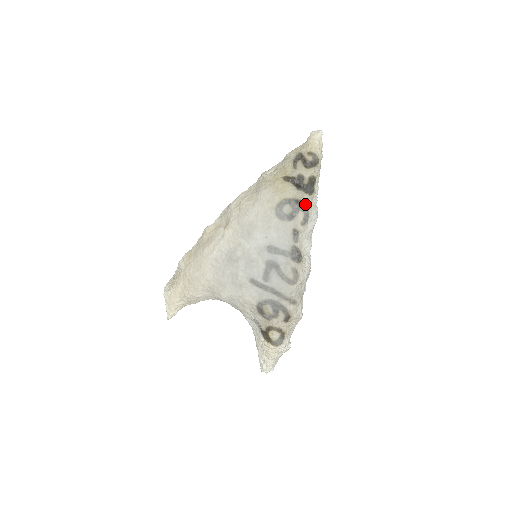
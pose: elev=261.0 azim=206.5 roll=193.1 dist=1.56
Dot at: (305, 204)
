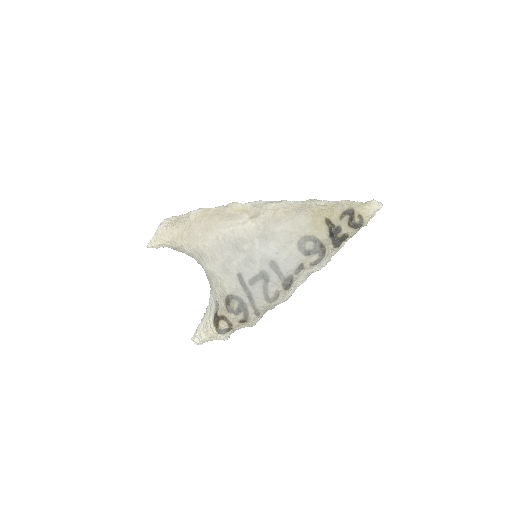
Dot at: (325, 251)
